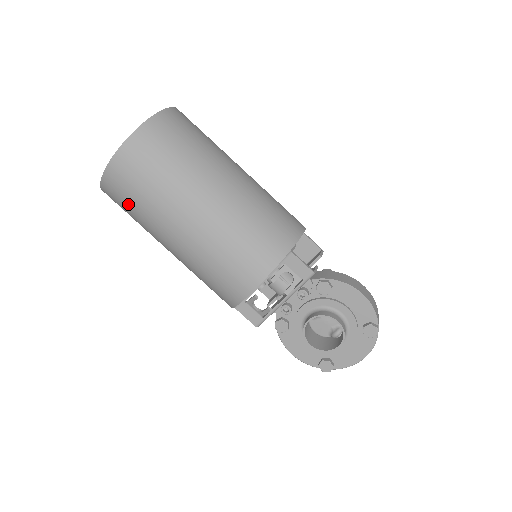
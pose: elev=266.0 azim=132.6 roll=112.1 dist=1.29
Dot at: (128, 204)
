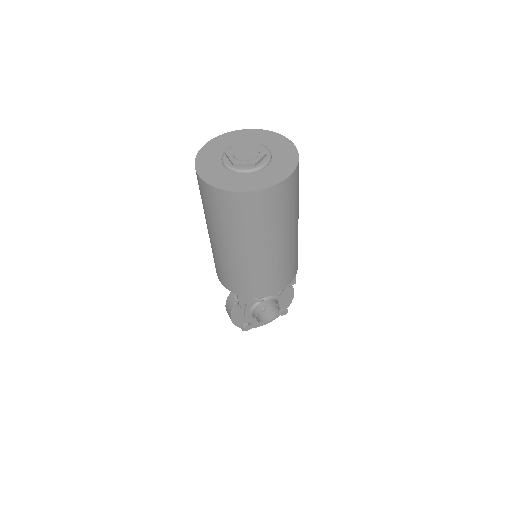
Dot at: (244, 217)
